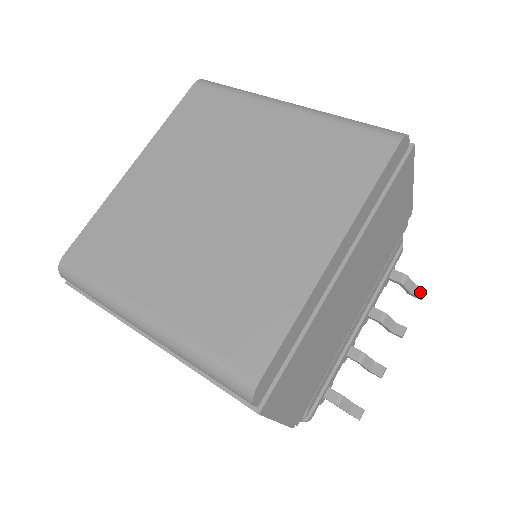
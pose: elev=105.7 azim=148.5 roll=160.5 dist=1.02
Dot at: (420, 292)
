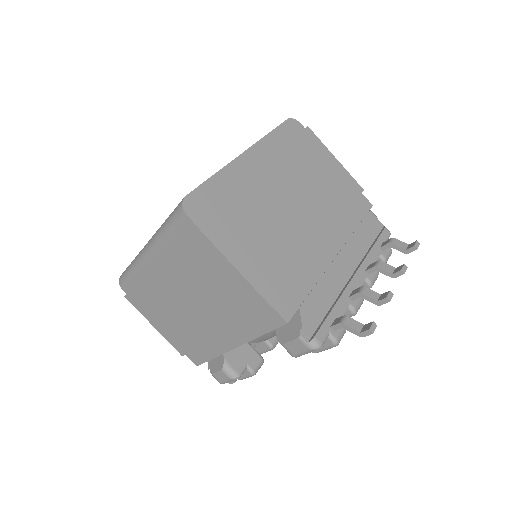
Dot at: (412, 244)
